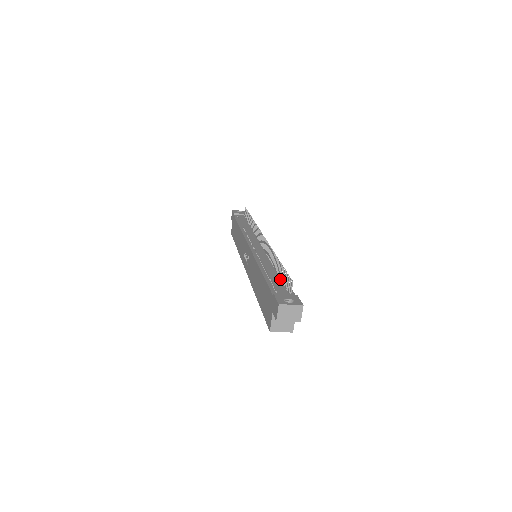
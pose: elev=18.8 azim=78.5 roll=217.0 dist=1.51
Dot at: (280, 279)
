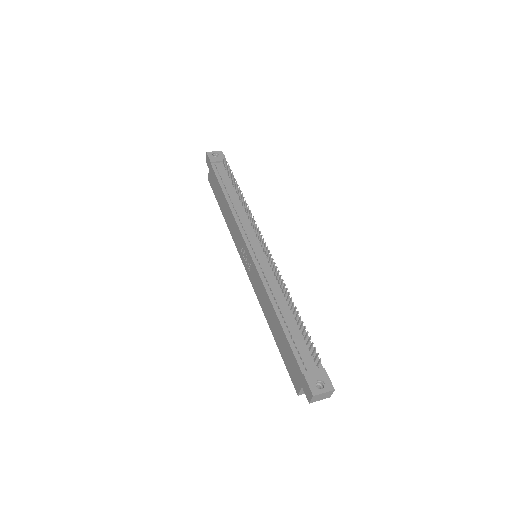
Dot at: (300, 332)
